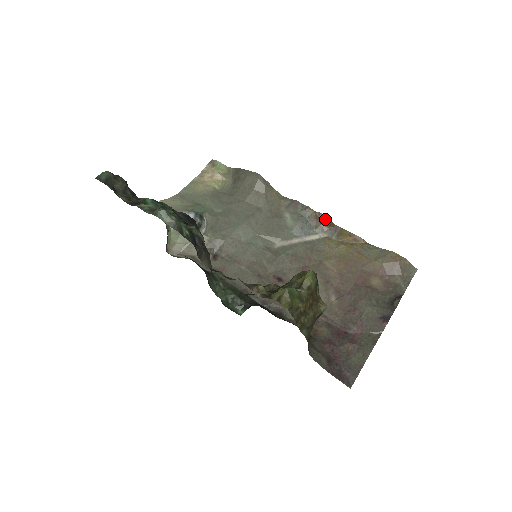
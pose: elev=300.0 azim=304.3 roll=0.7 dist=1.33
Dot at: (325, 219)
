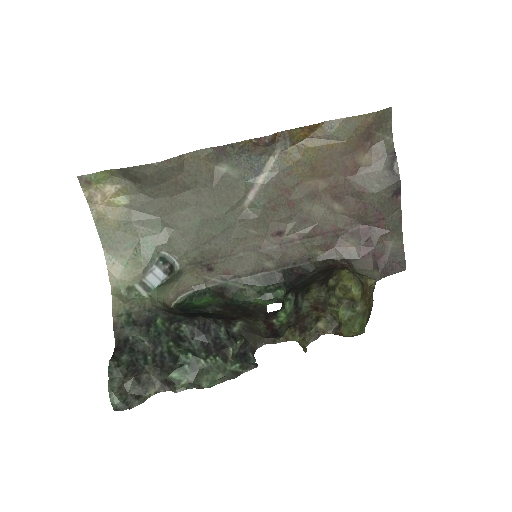
Dot at: (268, 141)
